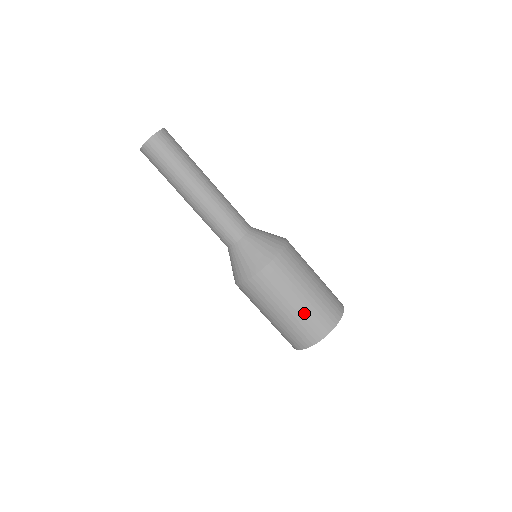
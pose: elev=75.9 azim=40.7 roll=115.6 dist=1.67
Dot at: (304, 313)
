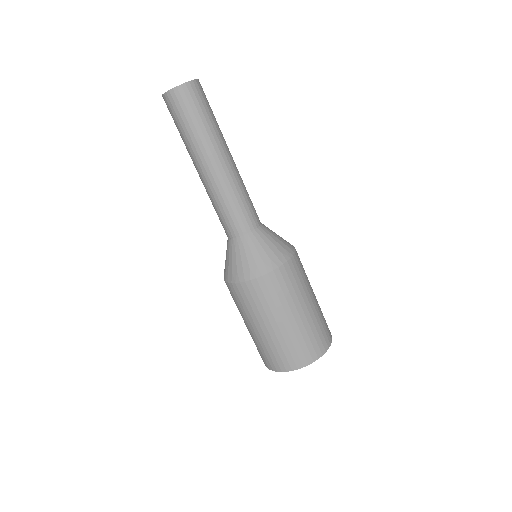
Dot at: (259, 341)
